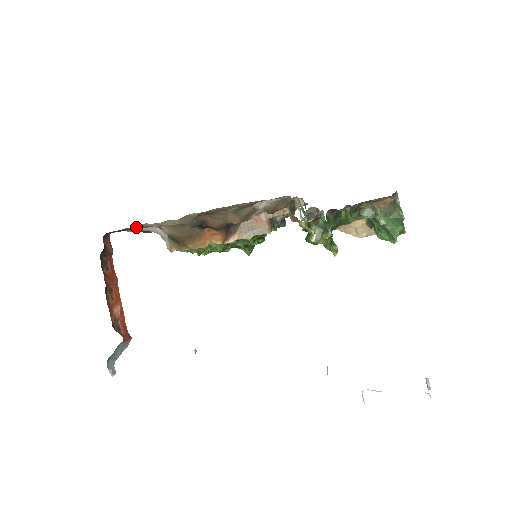
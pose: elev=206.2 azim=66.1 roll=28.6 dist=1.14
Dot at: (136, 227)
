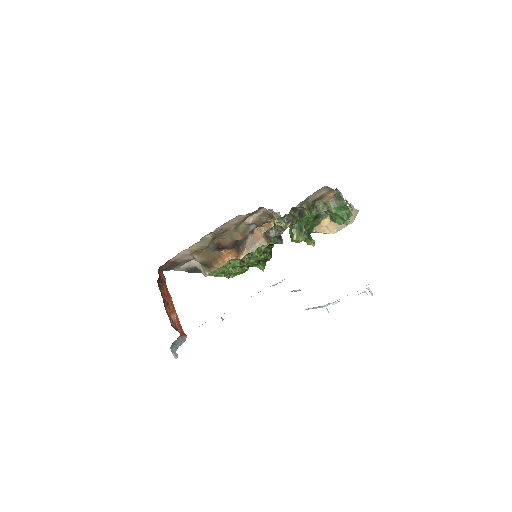
Dot at: (177, 258)
